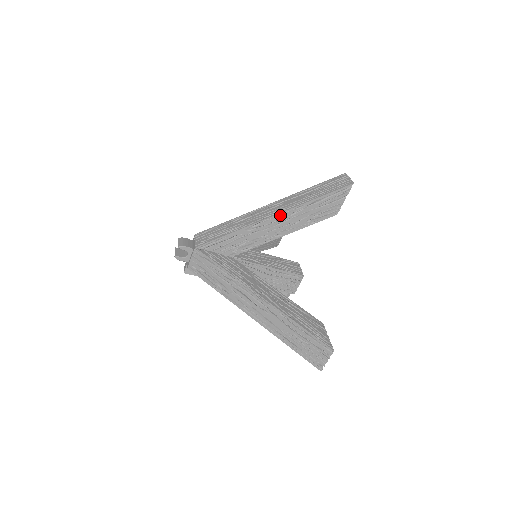
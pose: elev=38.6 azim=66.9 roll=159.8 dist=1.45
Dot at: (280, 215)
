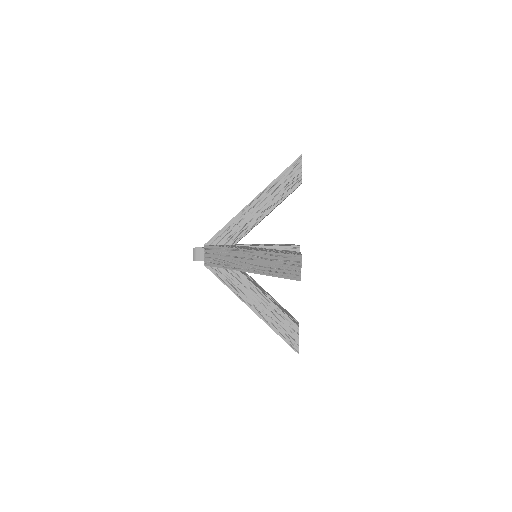
Dot at: (252, 272)
